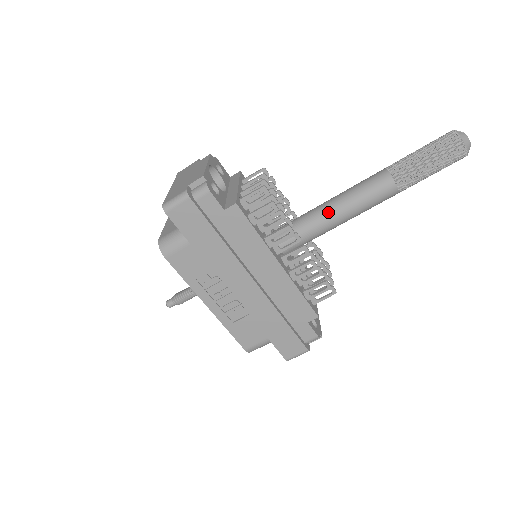
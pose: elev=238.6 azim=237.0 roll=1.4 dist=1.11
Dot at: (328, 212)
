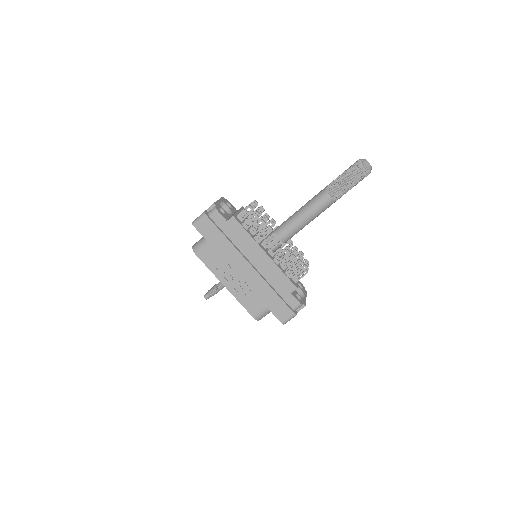
Dot at: (293, 219)
